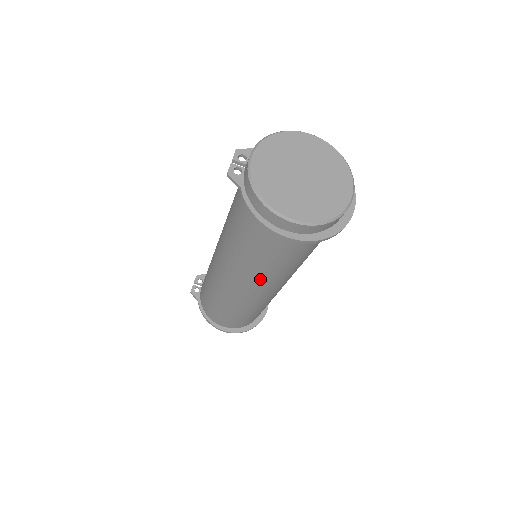
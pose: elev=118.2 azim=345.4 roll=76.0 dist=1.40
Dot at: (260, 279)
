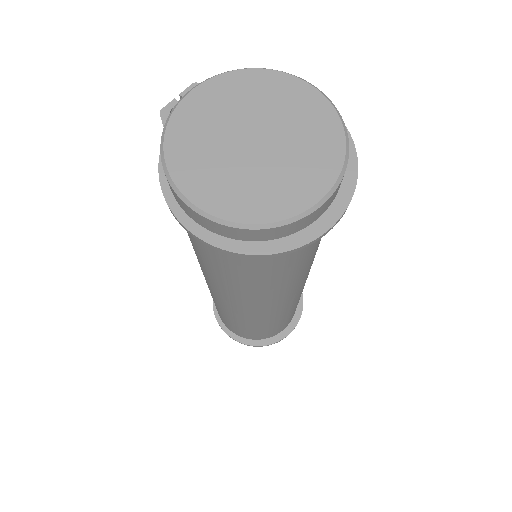
Dot at: (219, 285)
